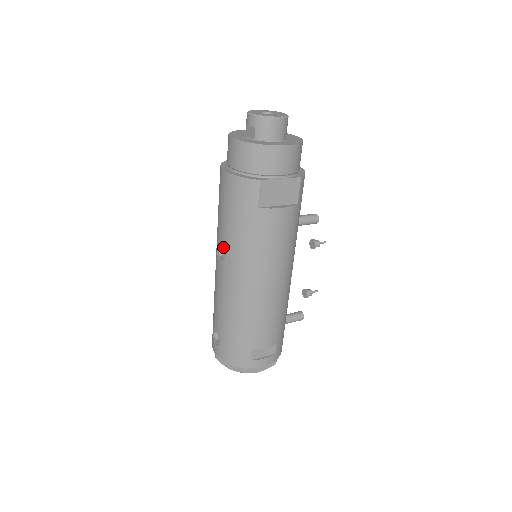
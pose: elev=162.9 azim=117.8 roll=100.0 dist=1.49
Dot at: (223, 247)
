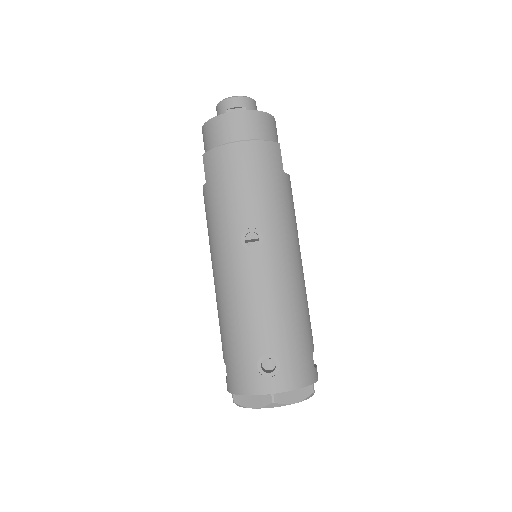
Dot at: (258, 228)
